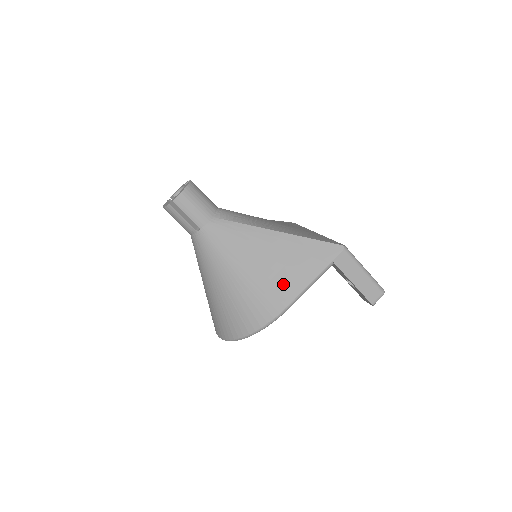
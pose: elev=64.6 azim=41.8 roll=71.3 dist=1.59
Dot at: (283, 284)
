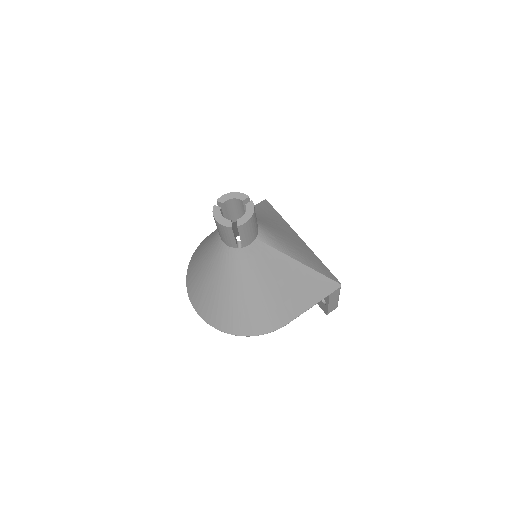
Dot at: (291, 307)
